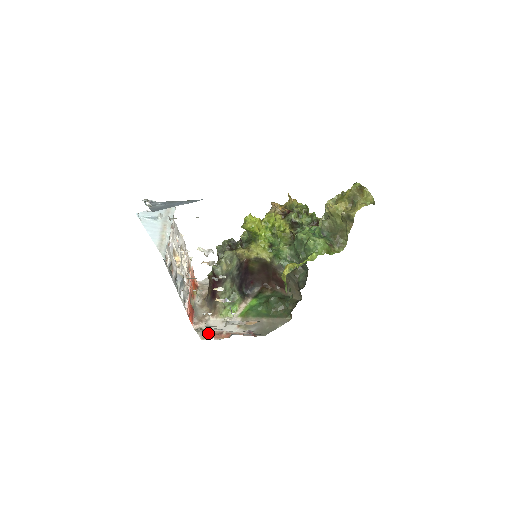
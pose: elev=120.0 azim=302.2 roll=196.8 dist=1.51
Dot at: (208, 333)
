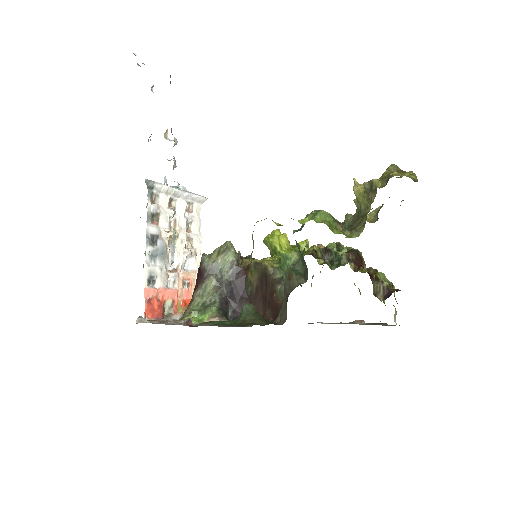
Dot at: (149, 322)
